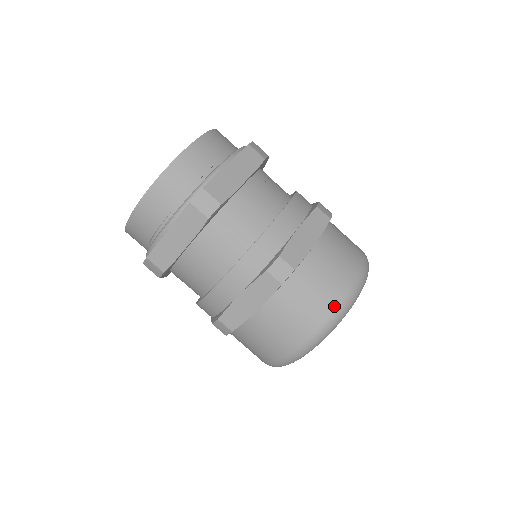
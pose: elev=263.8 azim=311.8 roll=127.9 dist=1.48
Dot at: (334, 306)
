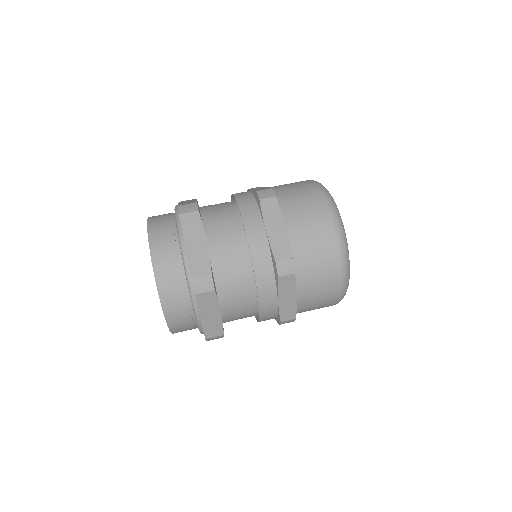
Dot at: (335, 247)
